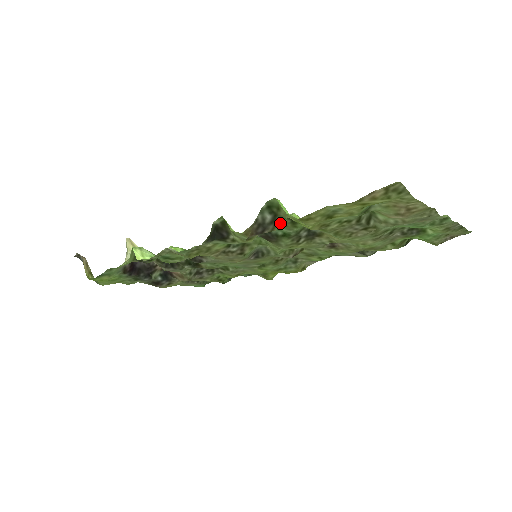
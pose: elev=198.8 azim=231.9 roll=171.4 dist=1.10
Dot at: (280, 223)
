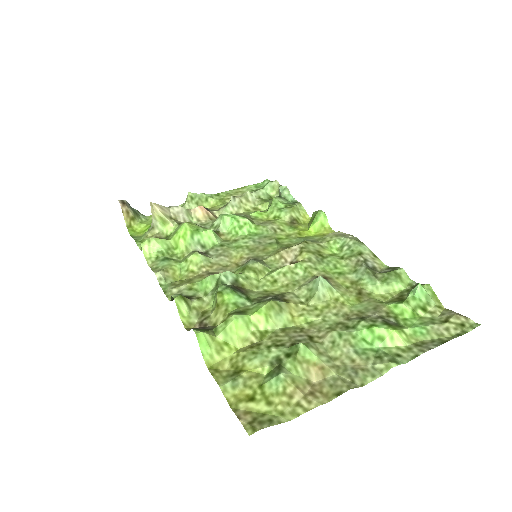
Dot at: (220, 323)
